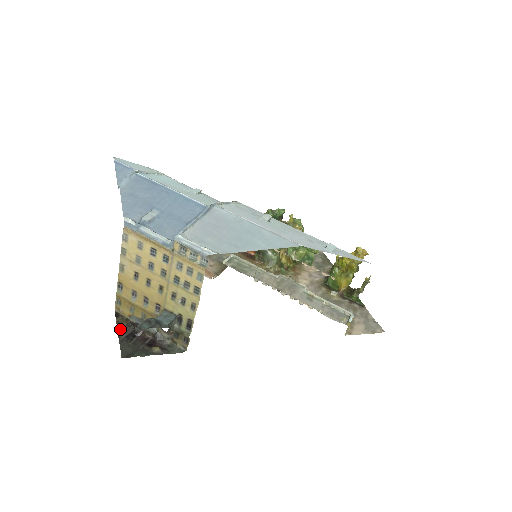
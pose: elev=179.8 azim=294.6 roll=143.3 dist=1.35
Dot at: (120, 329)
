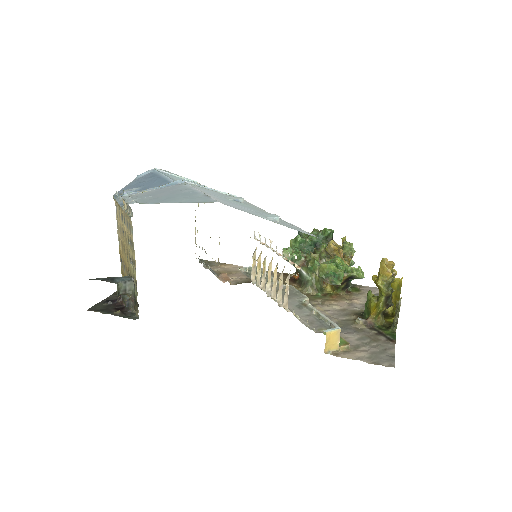
Dot at: (111, 296)
